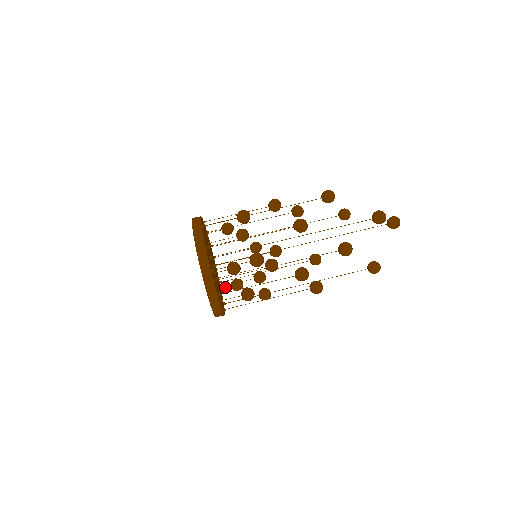
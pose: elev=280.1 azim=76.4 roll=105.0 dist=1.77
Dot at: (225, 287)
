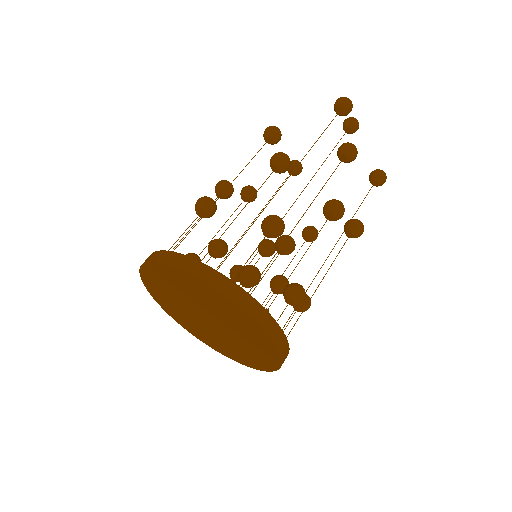
Dot at: occluded
